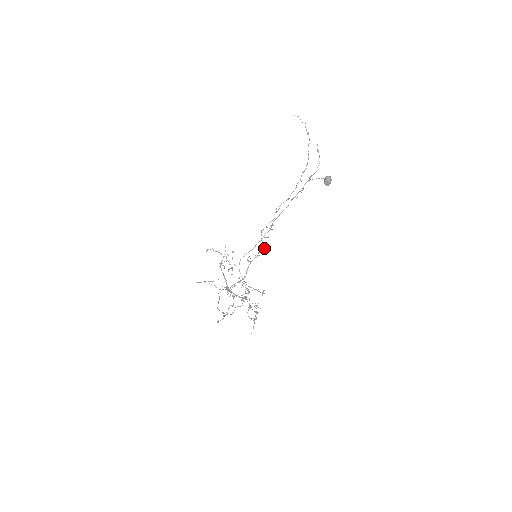
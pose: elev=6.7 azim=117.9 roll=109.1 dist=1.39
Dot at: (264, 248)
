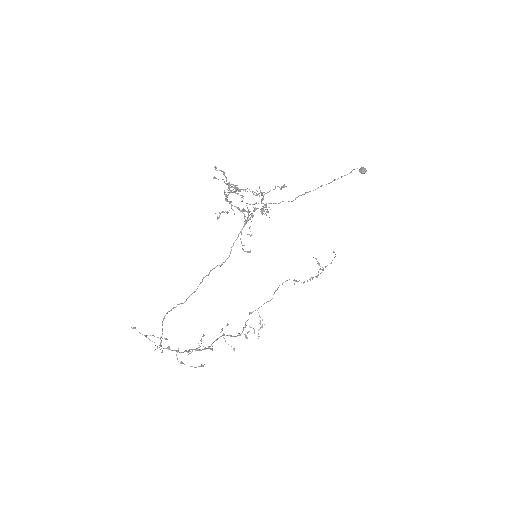
Dot at: (246, 335)
